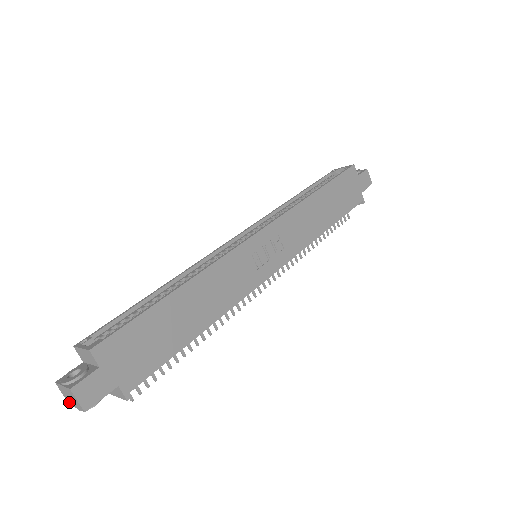
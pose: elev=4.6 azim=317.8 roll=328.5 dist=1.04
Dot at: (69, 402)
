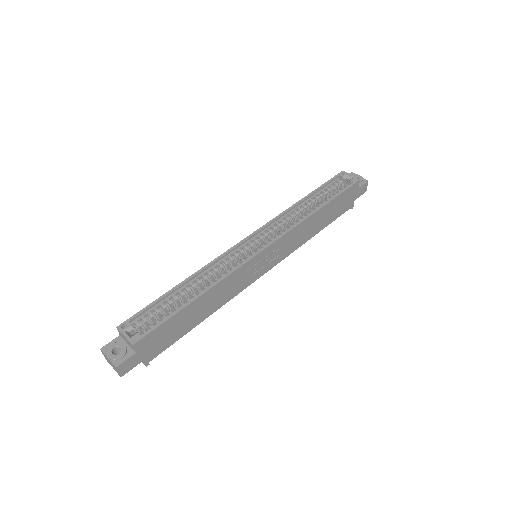
Dot at: (107, 360)
